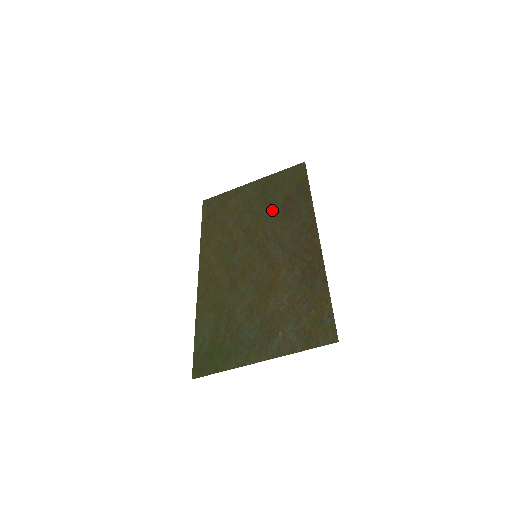
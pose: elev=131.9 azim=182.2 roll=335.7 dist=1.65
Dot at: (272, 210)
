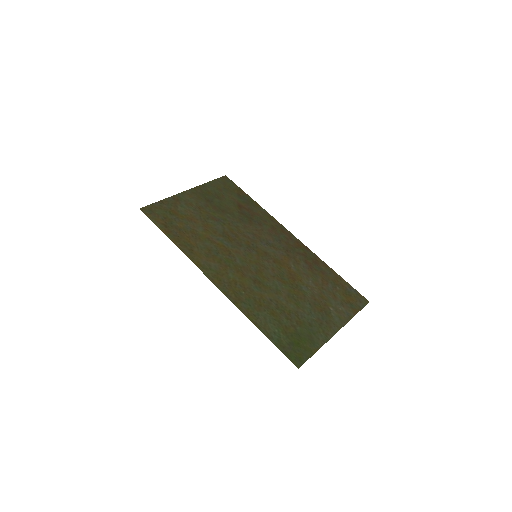
Dot at: (234, 216)
